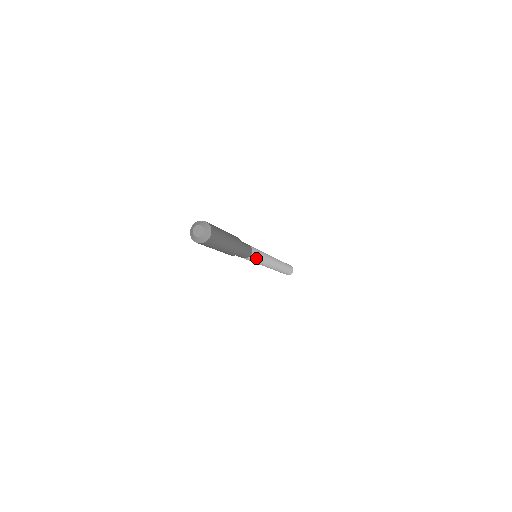
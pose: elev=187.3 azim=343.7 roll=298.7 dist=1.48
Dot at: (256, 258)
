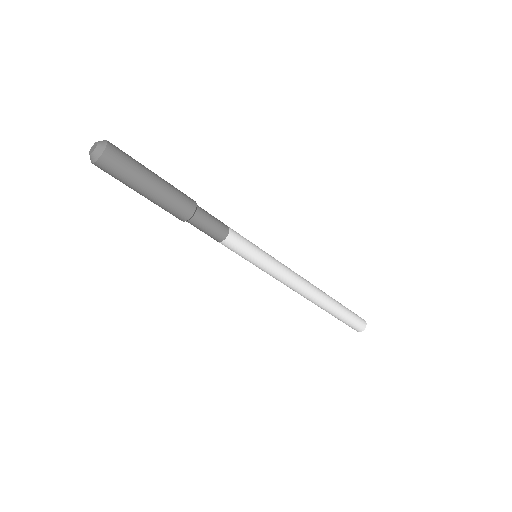
Dot at: (247, 248)
